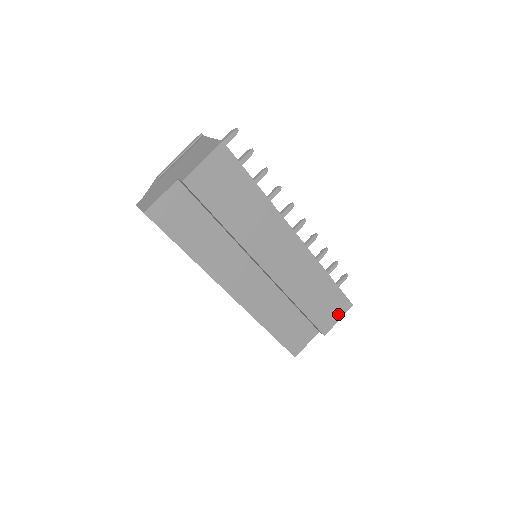
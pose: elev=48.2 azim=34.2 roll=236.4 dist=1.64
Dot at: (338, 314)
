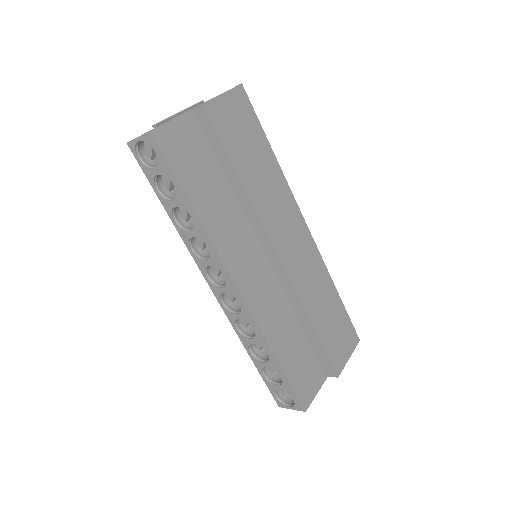
Dot at: (348, 349)
